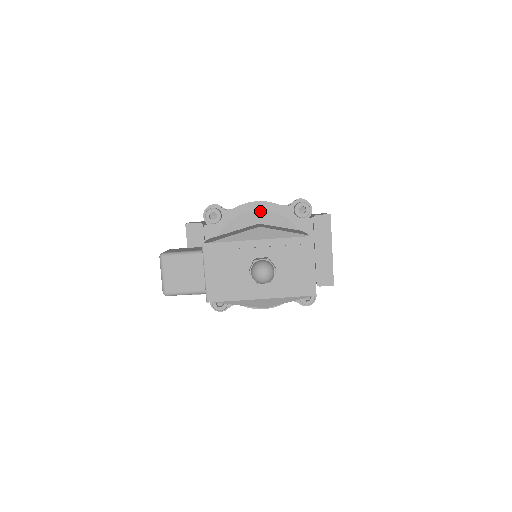
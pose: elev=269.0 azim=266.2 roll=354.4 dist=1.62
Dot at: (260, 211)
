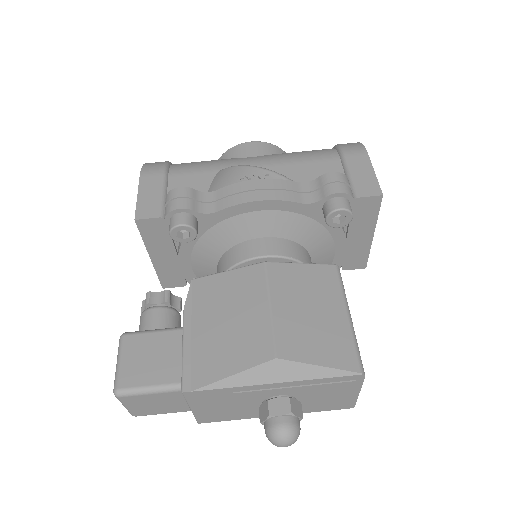
Dot at: (264, 213)
